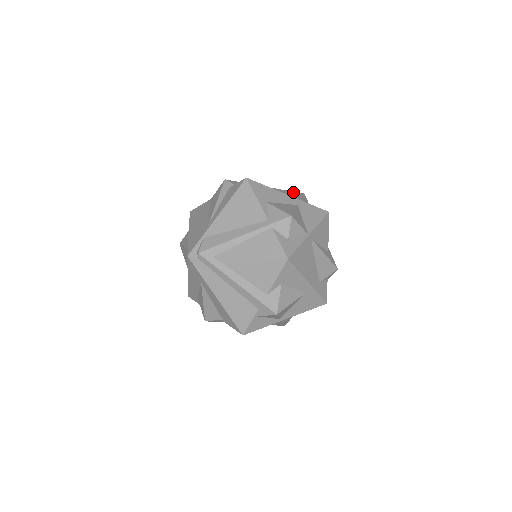
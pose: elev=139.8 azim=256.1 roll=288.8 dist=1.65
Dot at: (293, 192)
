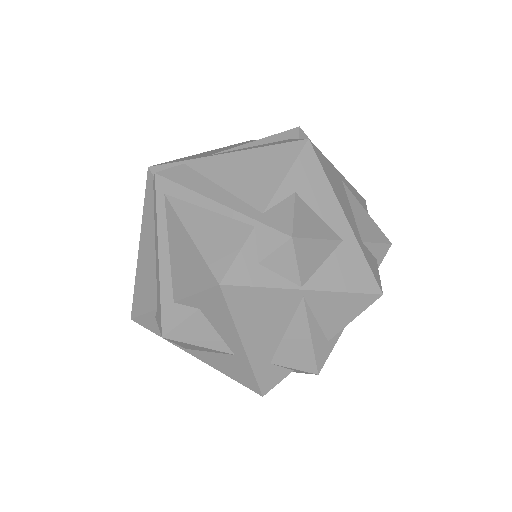
Dot at: (376, 226)
